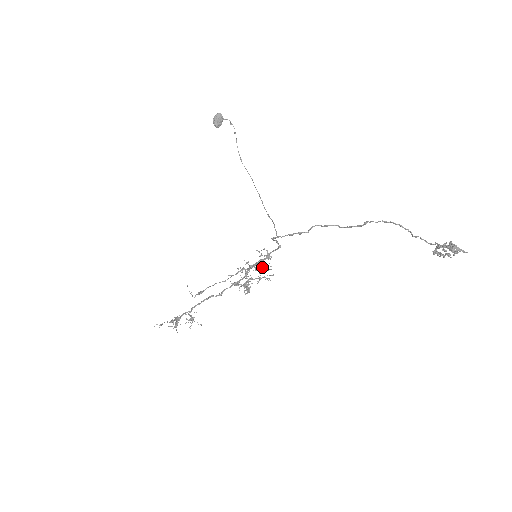
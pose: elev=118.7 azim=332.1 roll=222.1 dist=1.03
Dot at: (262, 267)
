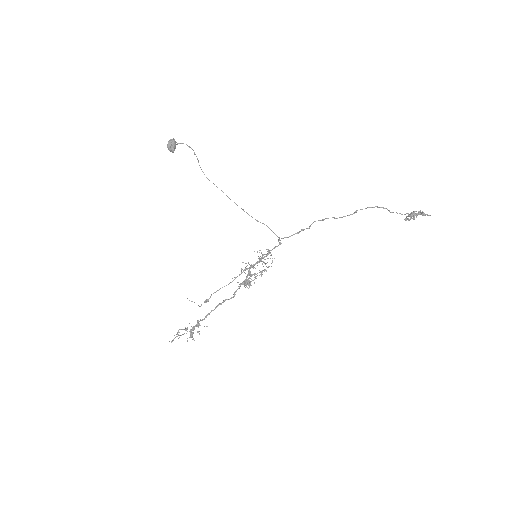
Dot at: (265, 263)
